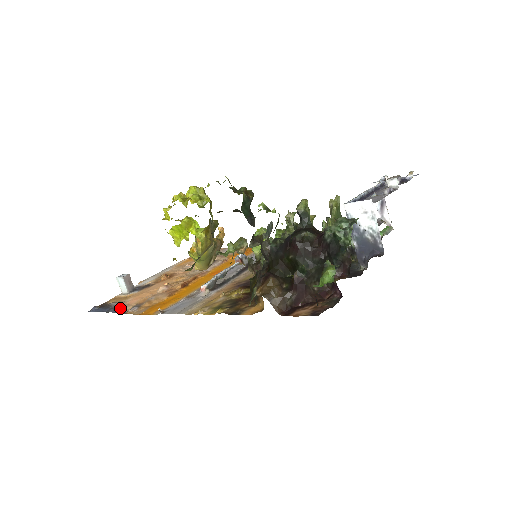
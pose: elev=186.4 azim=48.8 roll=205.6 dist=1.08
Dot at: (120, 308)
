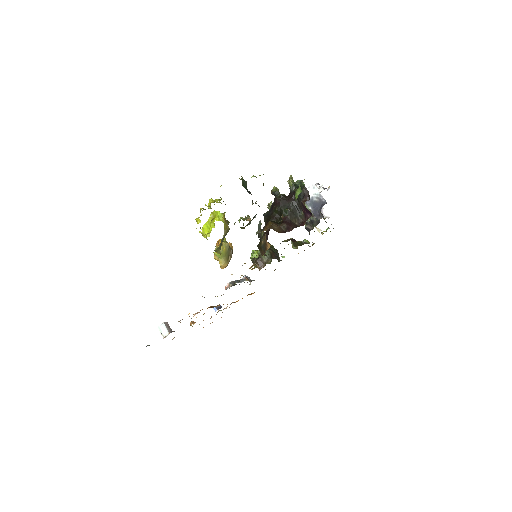
Dot at: occluded
